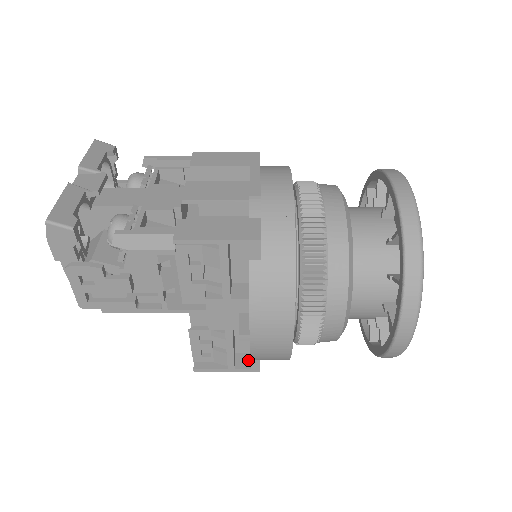
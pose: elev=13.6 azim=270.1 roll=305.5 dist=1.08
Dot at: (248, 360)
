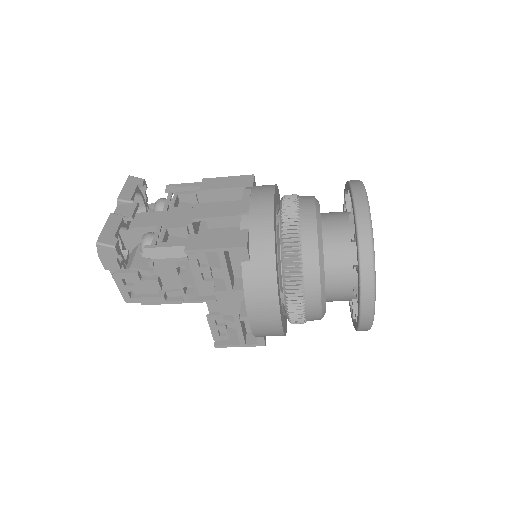
Dot at: (256, 337)
